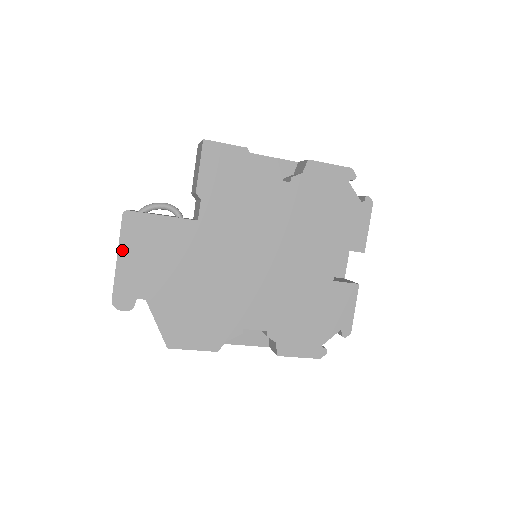
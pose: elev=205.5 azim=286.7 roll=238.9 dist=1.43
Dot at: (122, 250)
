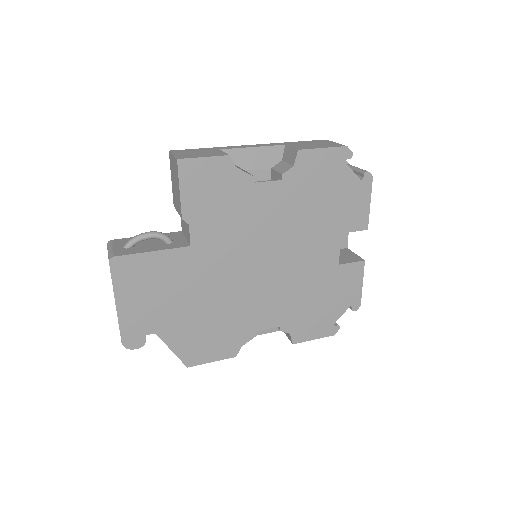
Dot at: (119, 296)
